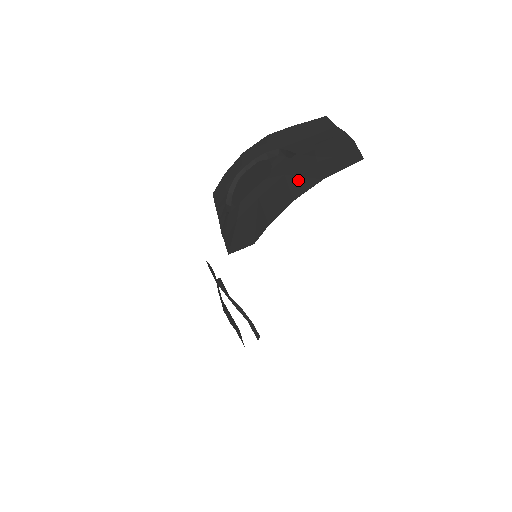
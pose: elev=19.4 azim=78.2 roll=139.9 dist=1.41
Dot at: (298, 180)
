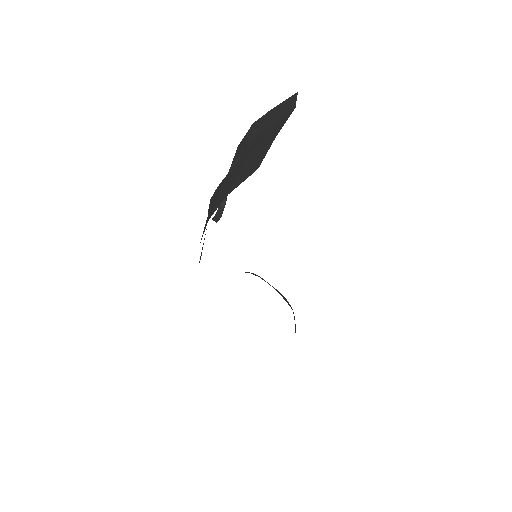
Dot at: (221, 193)
